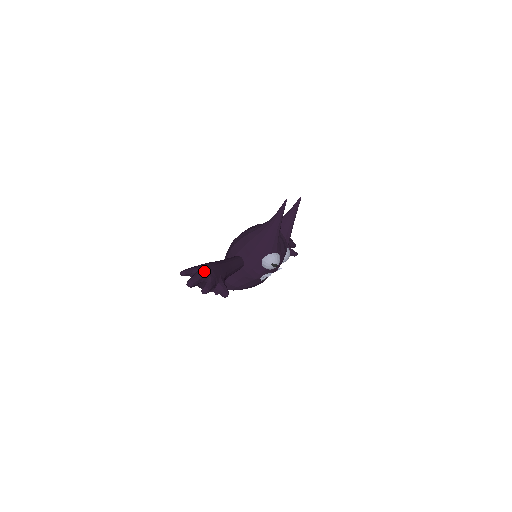
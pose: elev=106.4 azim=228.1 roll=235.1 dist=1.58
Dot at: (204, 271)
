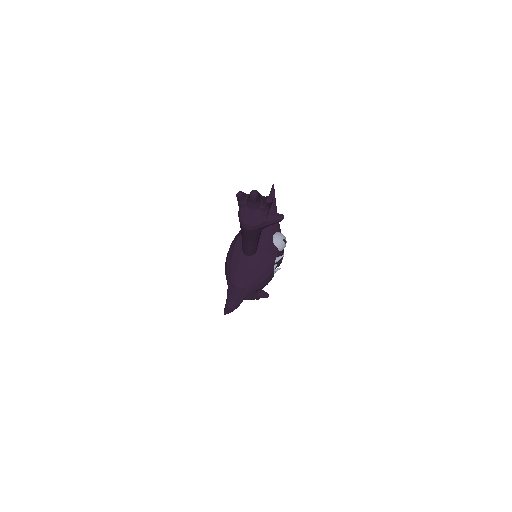
Dot at: occluded
